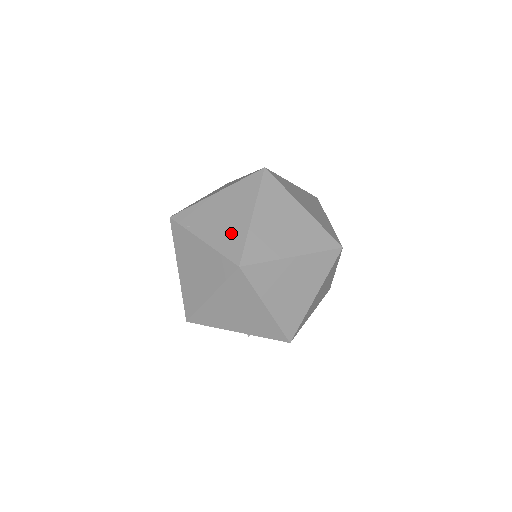
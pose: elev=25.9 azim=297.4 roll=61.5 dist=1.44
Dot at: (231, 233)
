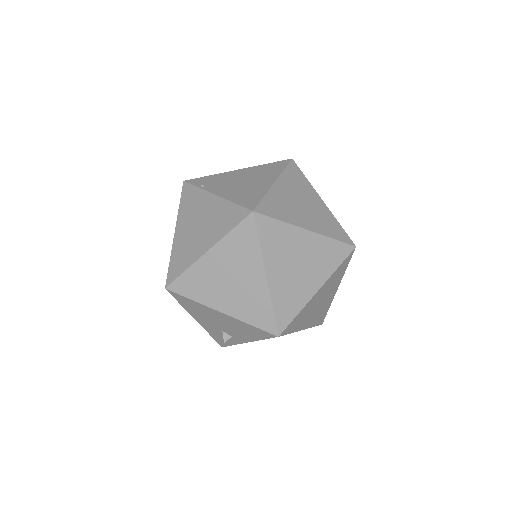
Dot at: (249, 191)
